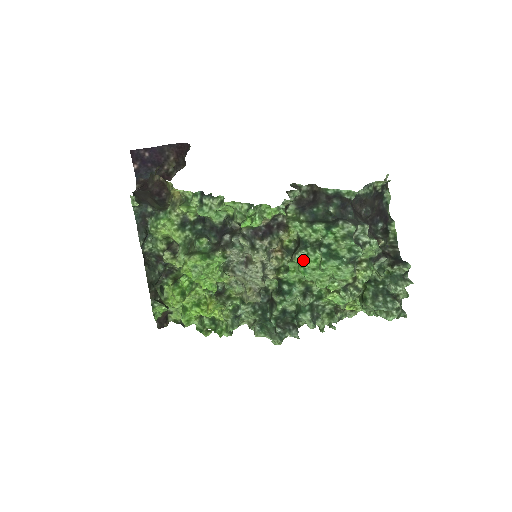
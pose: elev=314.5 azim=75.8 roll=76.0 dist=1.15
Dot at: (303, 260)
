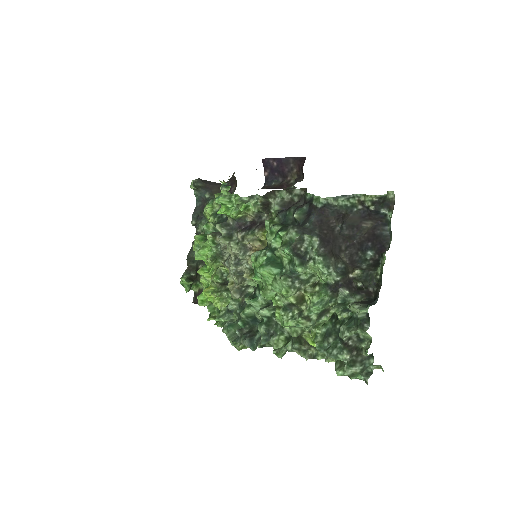
Dot at: (255, 260)
